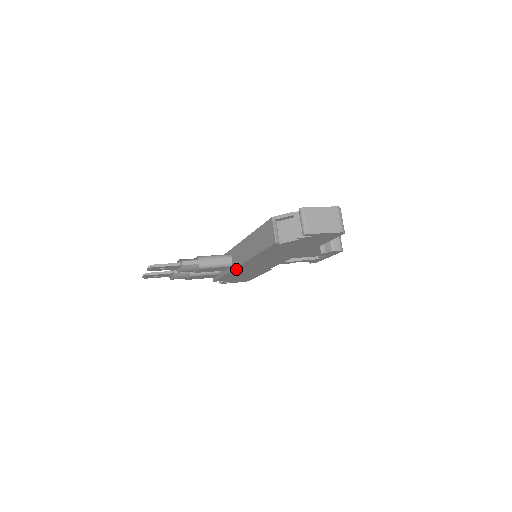
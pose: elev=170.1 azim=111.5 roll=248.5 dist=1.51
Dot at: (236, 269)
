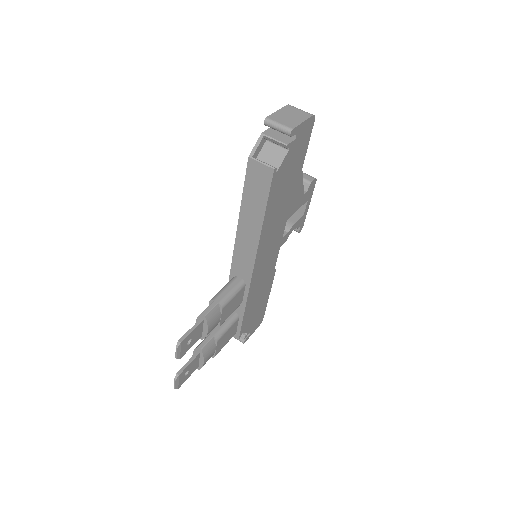
Dot at: (252, 282)
